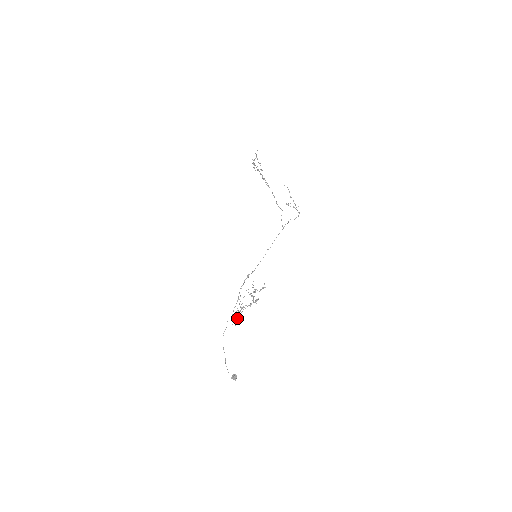
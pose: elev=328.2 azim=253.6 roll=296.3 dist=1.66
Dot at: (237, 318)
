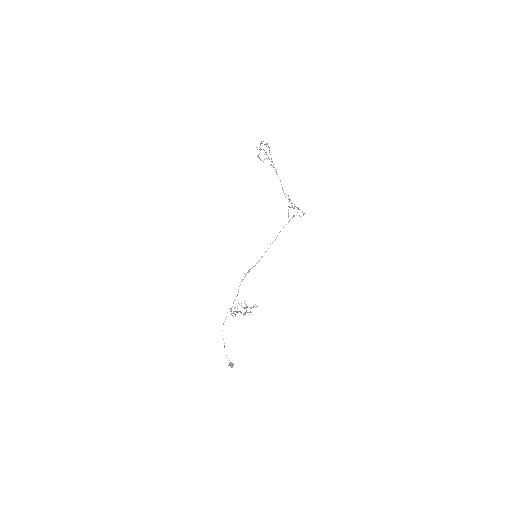
Dot at: (235, 315)
